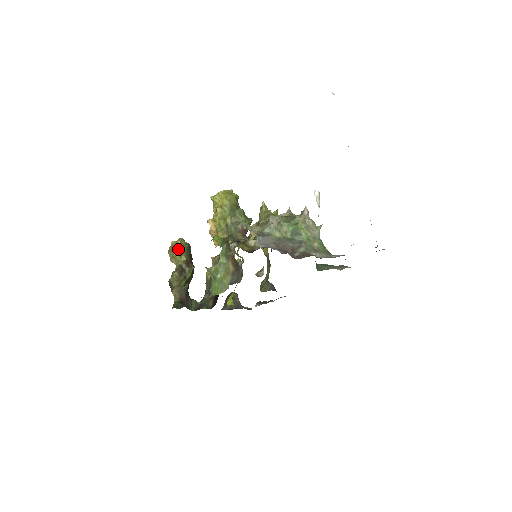
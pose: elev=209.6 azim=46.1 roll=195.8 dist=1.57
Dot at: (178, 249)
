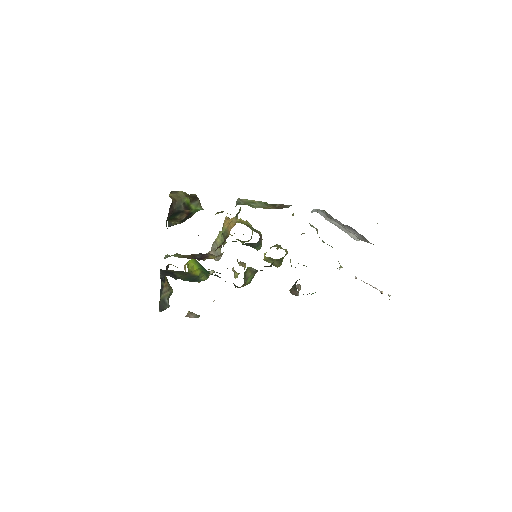
Dot at: occluded
